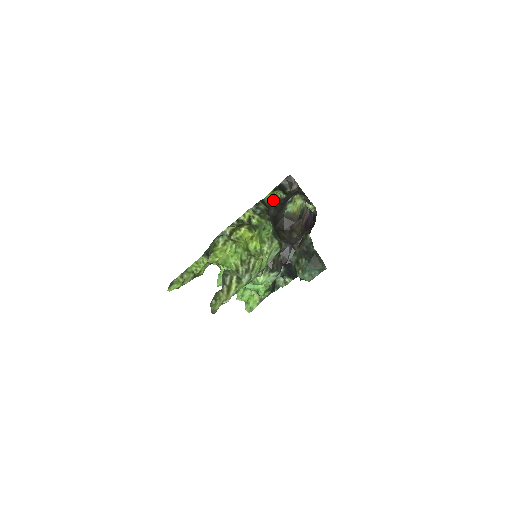
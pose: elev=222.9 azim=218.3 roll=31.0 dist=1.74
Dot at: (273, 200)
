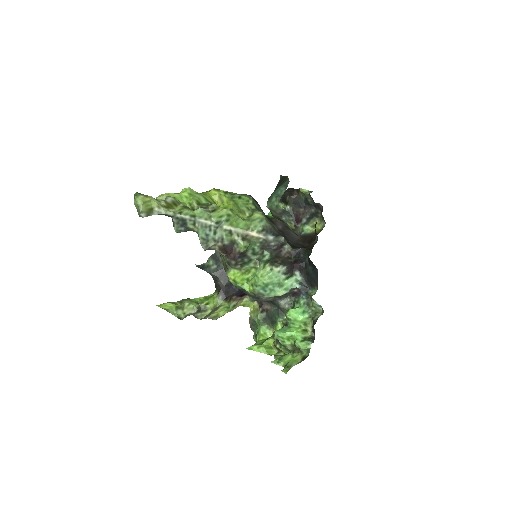
Dot at: occluded
